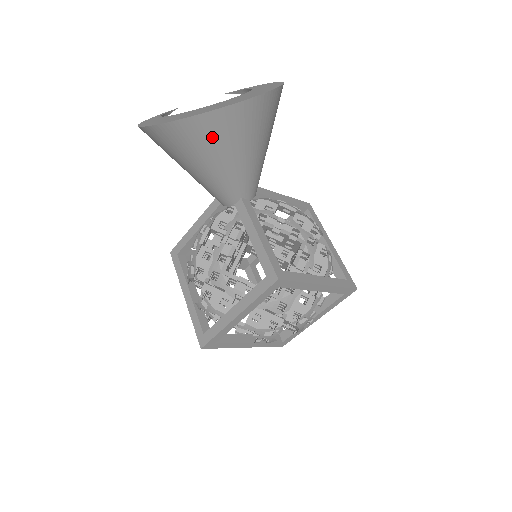
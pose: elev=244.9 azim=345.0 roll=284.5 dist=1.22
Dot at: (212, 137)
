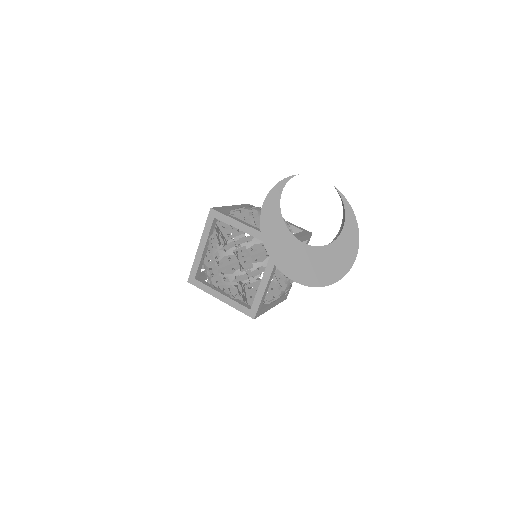
Dot at: occluded
